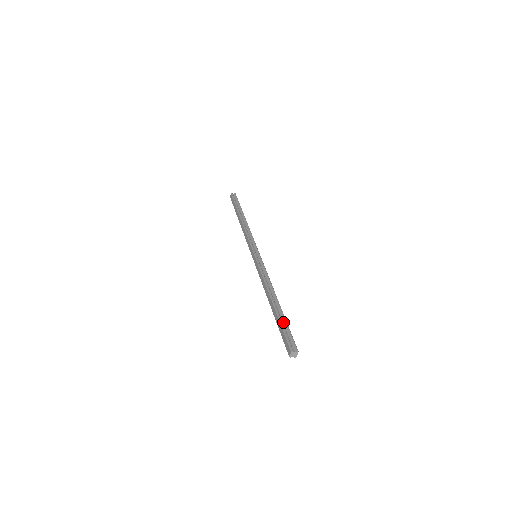
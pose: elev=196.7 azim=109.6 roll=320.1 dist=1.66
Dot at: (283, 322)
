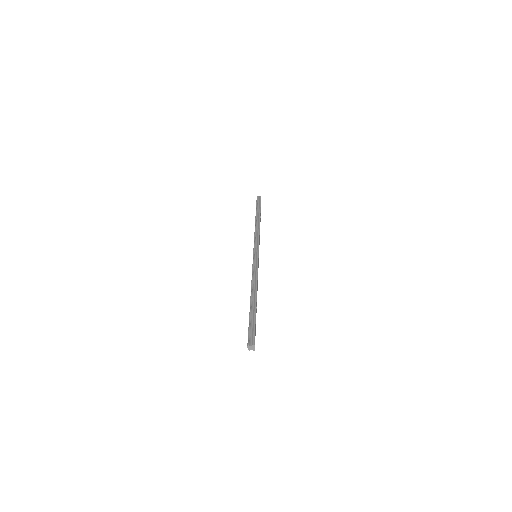
Dot at: (252, 318)
